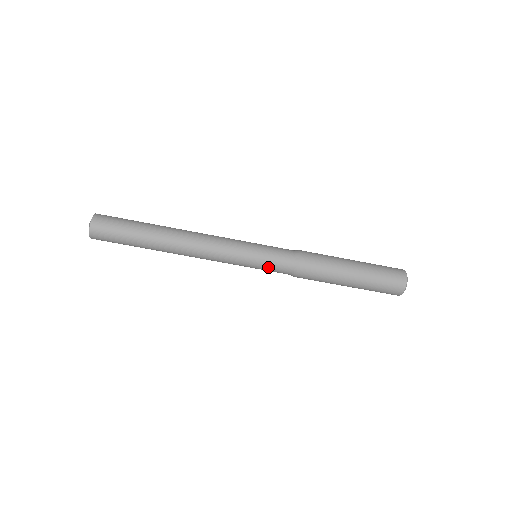
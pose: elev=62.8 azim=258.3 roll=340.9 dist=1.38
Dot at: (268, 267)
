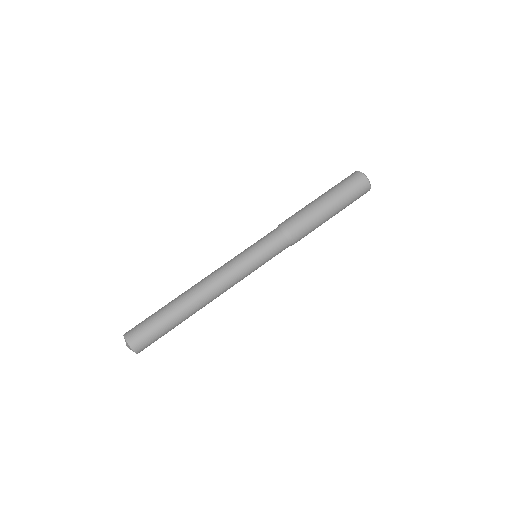
Dot at: (268, 250)
